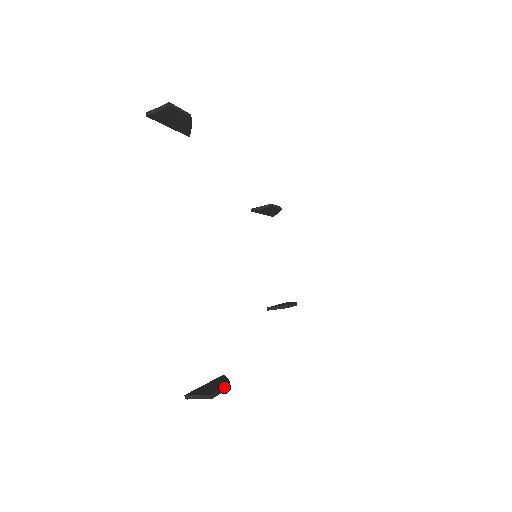
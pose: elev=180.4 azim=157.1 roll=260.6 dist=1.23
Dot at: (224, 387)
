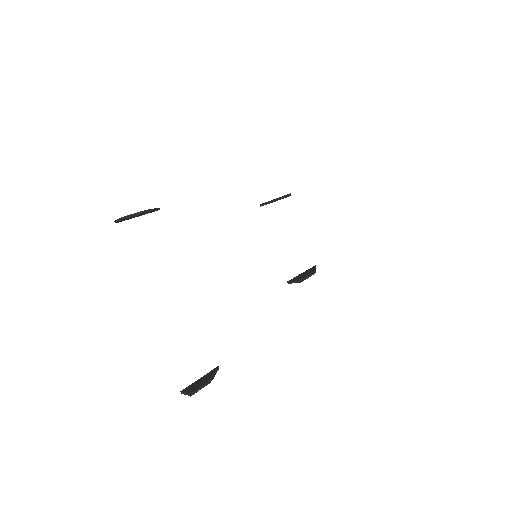
Dot at: (203, 385)
